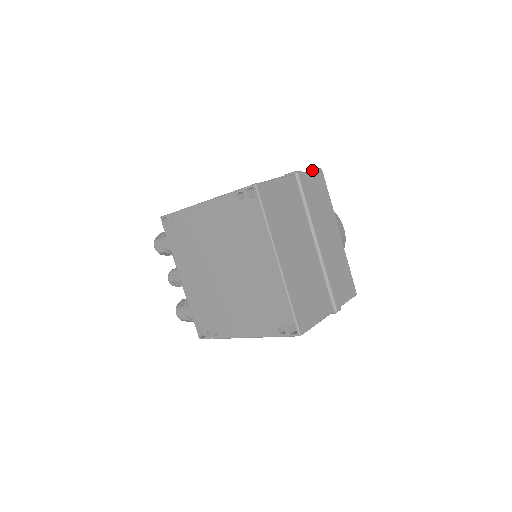
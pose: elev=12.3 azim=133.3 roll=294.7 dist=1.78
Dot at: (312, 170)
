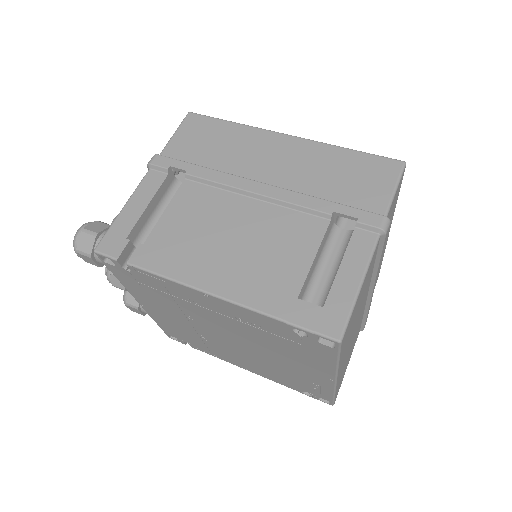
Dot at: (396, 186)
